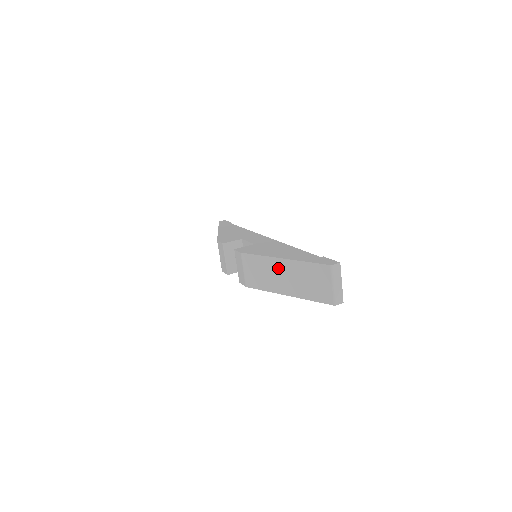
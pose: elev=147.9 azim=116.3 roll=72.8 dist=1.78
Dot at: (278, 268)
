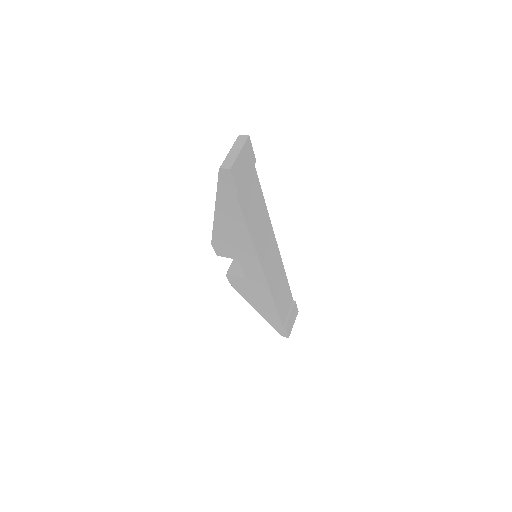
Dot at: occluded
